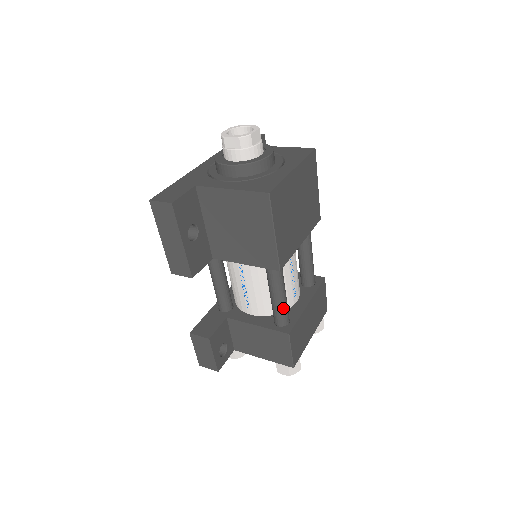
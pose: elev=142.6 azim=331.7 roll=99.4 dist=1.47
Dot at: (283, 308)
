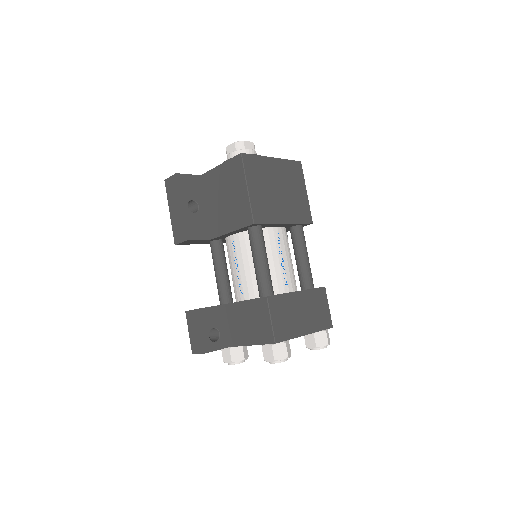
Dot at: (264, 275)
